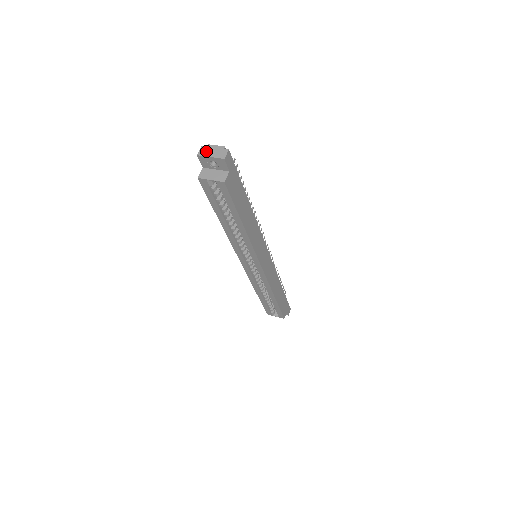
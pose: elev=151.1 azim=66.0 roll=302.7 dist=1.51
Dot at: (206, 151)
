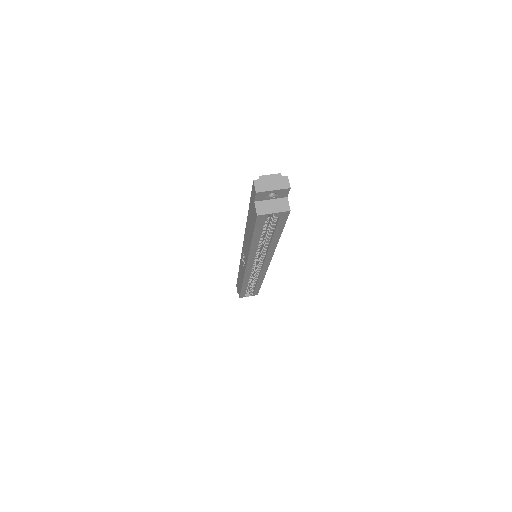
Dot at: (263, 185)
